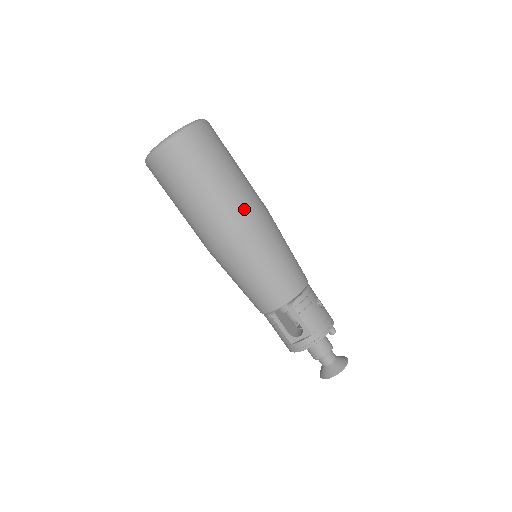
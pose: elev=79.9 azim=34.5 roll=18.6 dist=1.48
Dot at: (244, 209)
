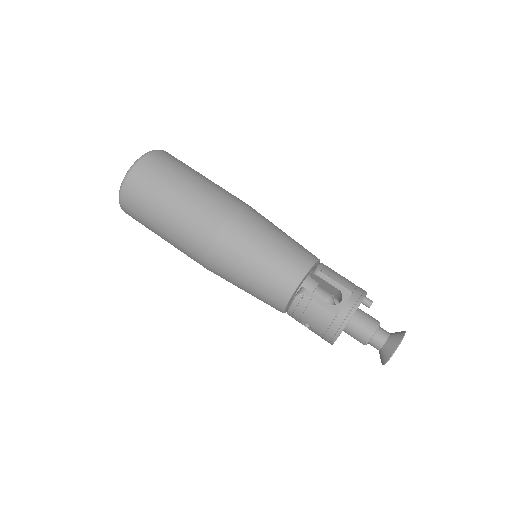
Dot at: (232, 196)
